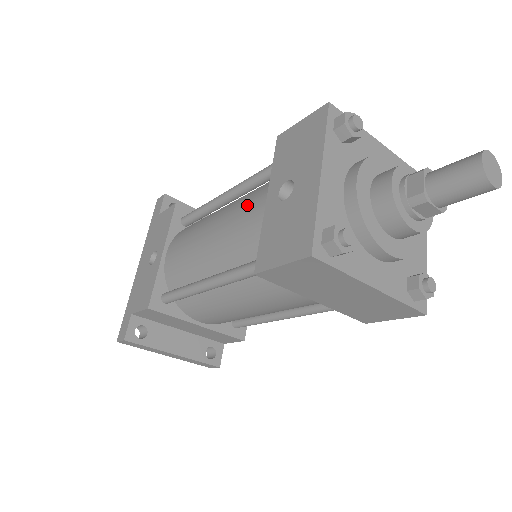
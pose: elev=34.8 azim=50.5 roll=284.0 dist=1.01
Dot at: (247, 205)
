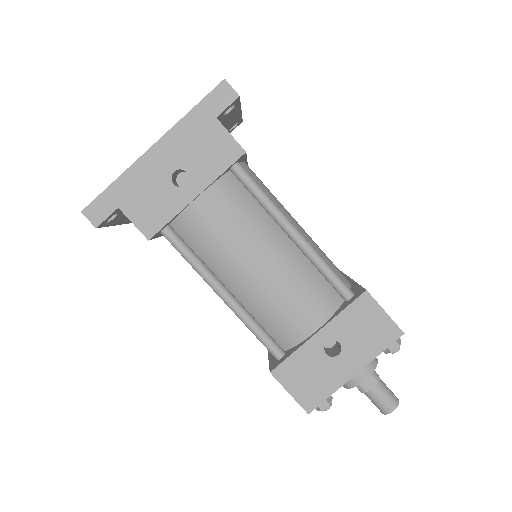
Dot at: (303, 299)
